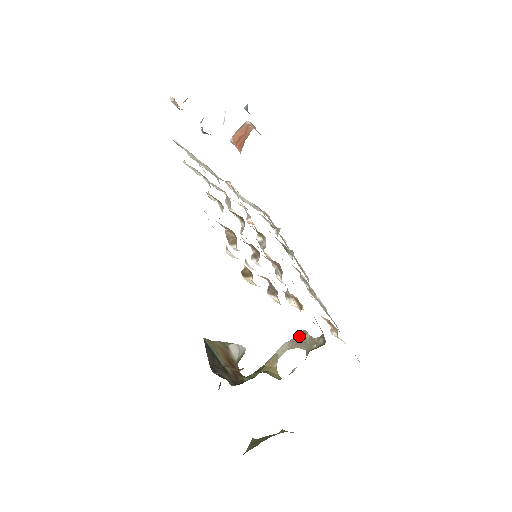
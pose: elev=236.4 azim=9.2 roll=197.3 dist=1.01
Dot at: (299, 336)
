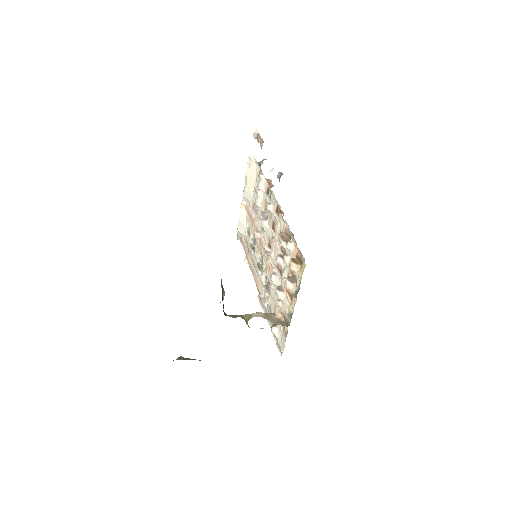
Dot at: (270, 314)
